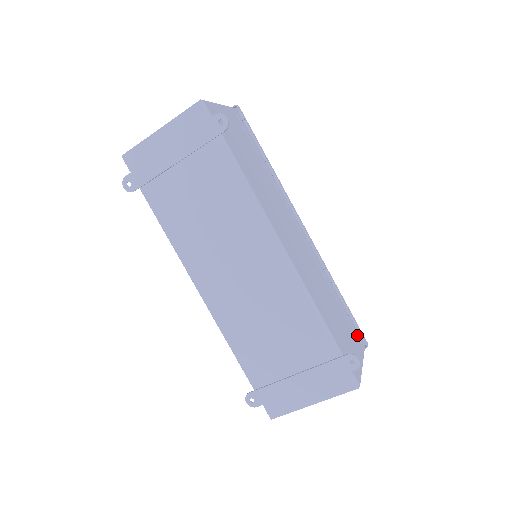
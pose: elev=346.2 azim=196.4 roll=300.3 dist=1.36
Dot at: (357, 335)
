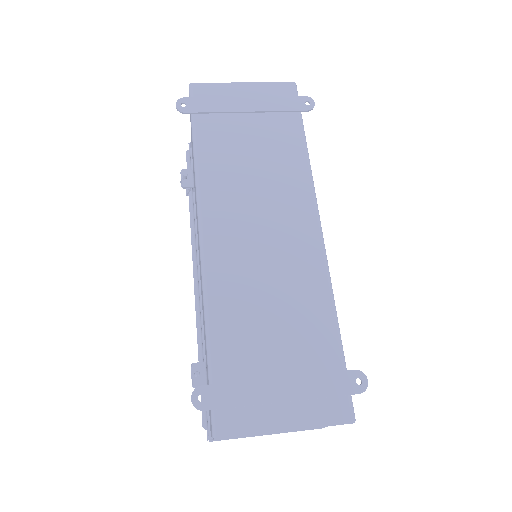
Dot at: occluded
